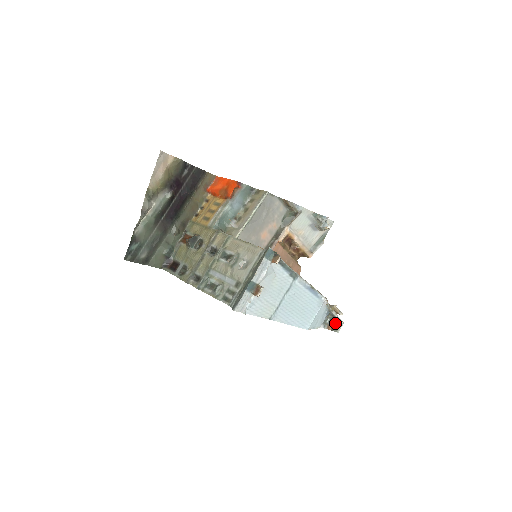
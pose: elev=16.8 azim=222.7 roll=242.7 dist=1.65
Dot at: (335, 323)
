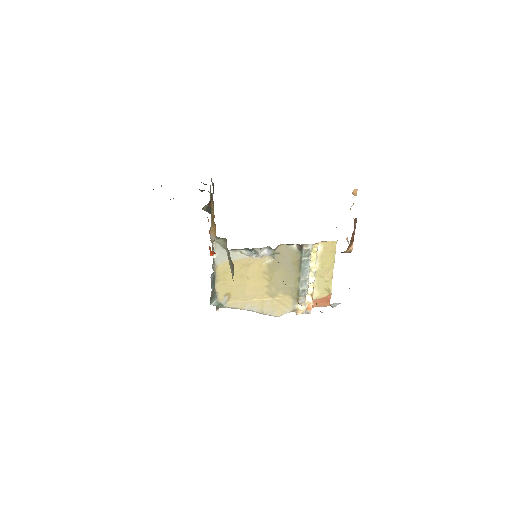
Dot at: occluded
